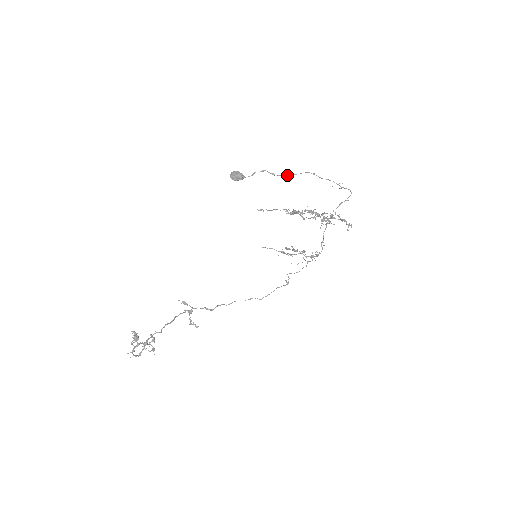
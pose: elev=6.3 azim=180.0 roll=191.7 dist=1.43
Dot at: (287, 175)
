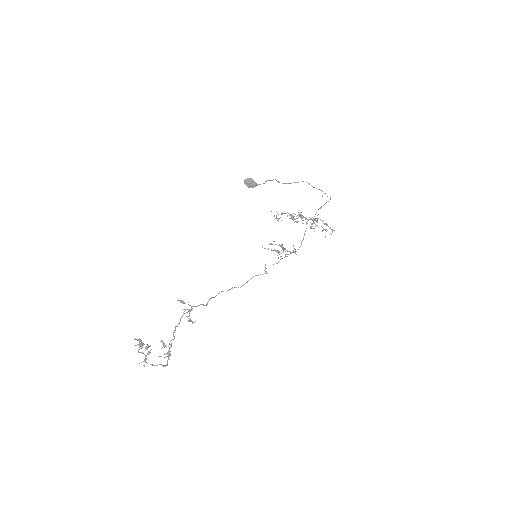
Dot at: (288, 183)
